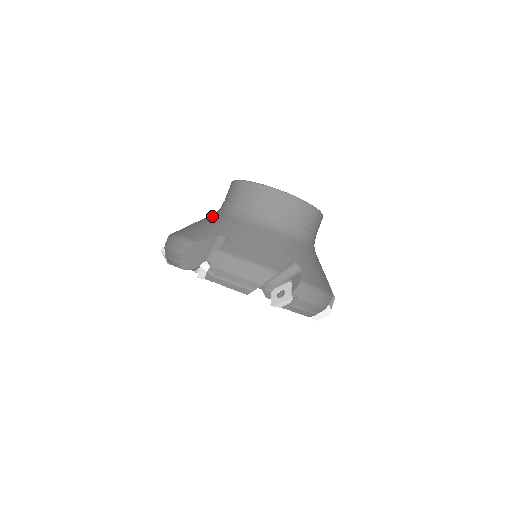
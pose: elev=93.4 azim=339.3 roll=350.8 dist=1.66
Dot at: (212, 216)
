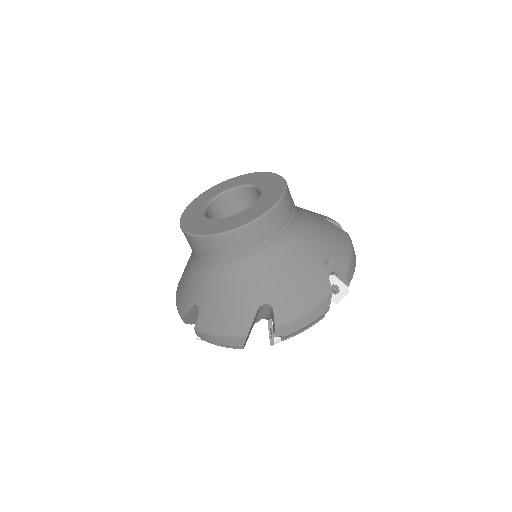
Dot at: (213, 284)
